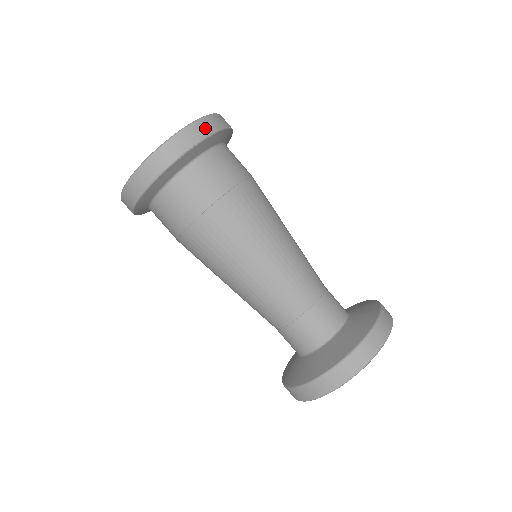
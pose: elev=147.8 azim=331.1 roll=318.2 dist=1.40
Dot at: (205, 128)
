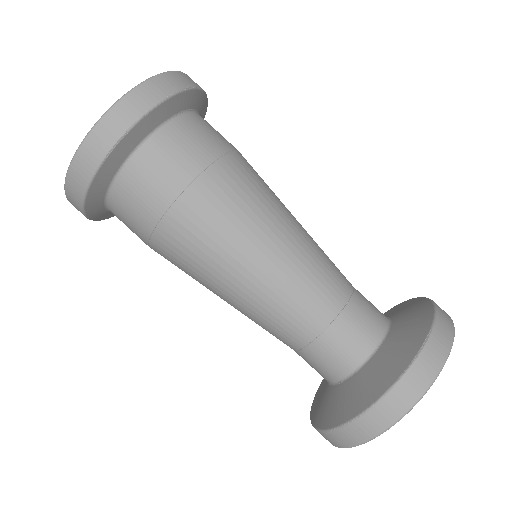
Dot at: (138, 103)
